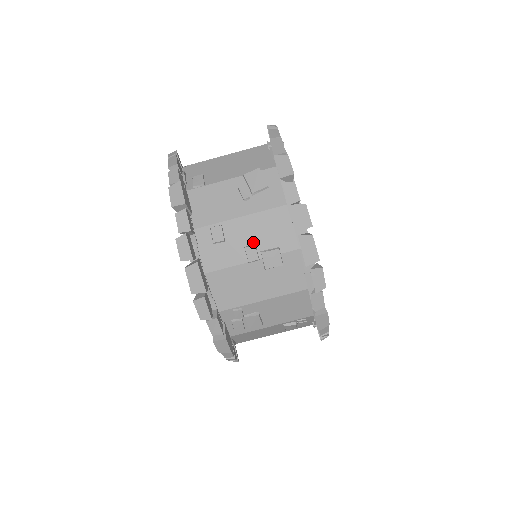
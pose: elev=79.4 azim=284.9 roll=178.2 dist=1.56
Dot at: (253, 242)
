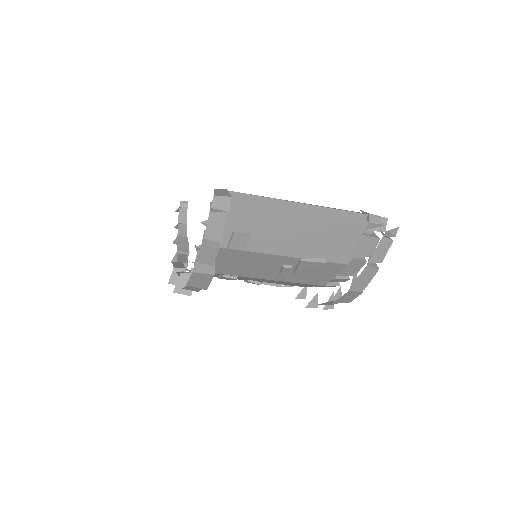
Dot at: occluded
